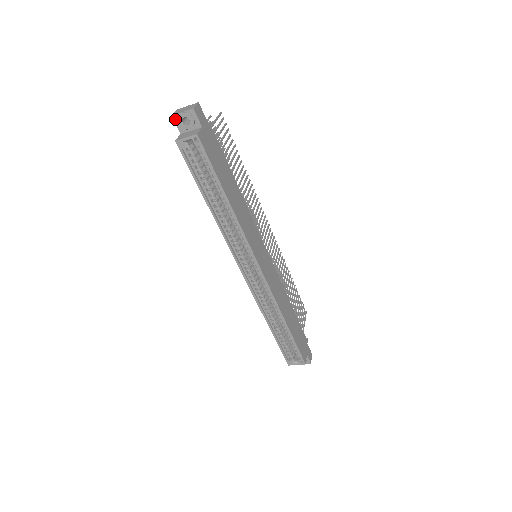
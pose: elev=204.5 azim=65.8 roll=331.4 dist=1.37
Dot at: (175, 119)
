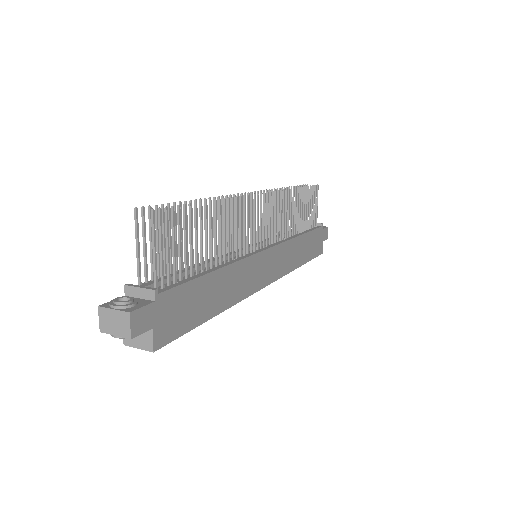
Dot at: (107, 330)
